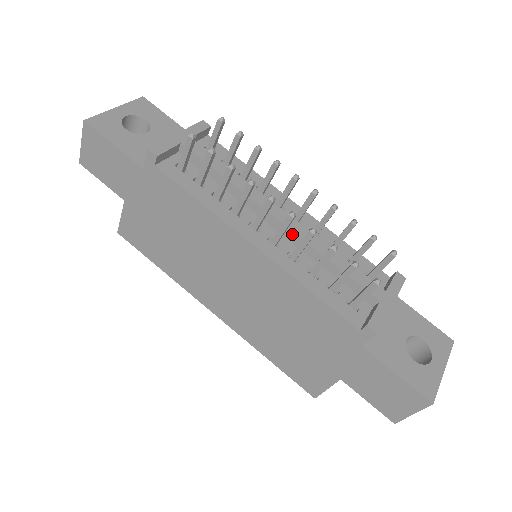
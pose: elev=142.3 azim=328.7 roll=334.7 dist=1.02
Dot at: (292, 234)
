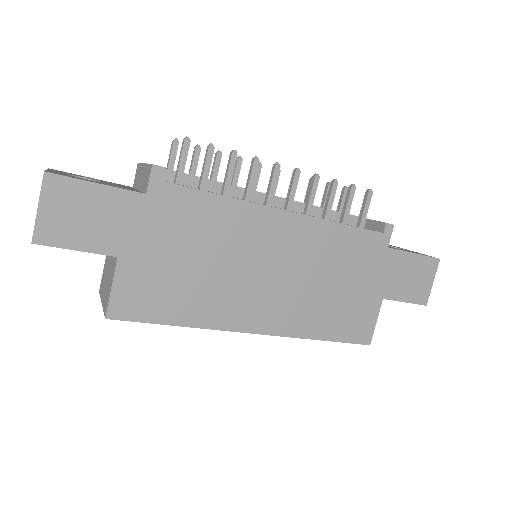
Dot at: occluded
